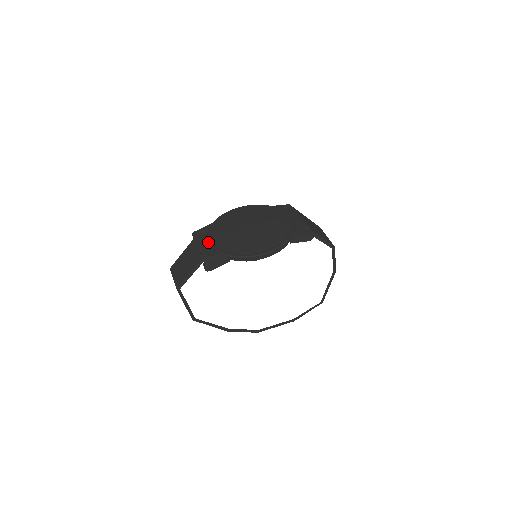
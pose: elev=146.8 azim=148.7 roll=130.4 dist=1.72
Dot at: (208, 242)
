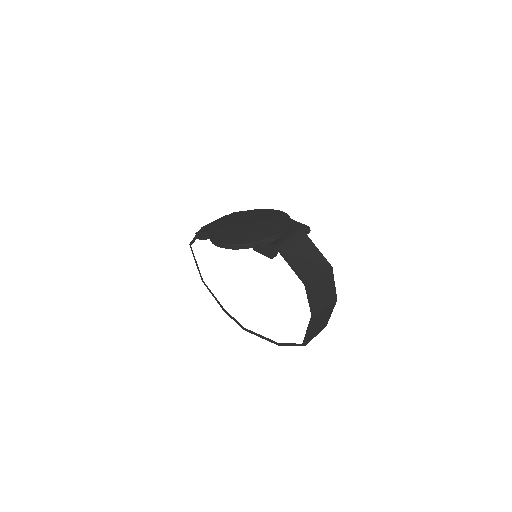
Dot at: (220, 220)
